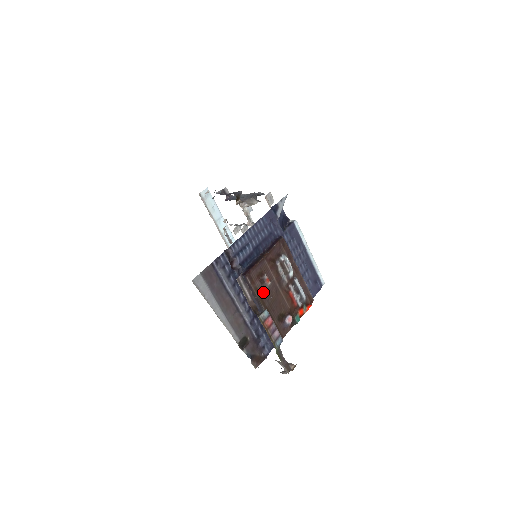
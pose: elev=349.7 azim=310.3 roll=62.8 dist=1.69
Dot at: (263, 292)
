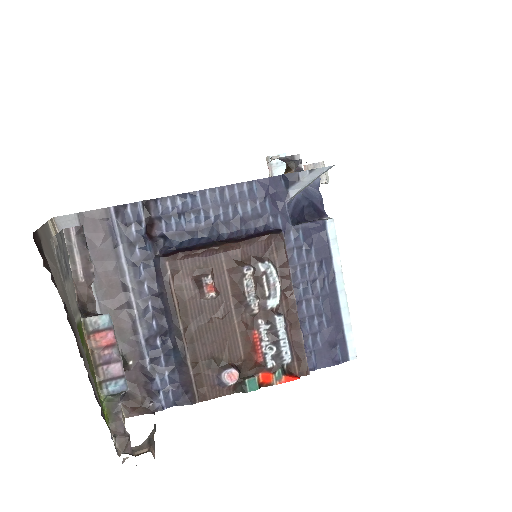
Dot at: (193, 303)
